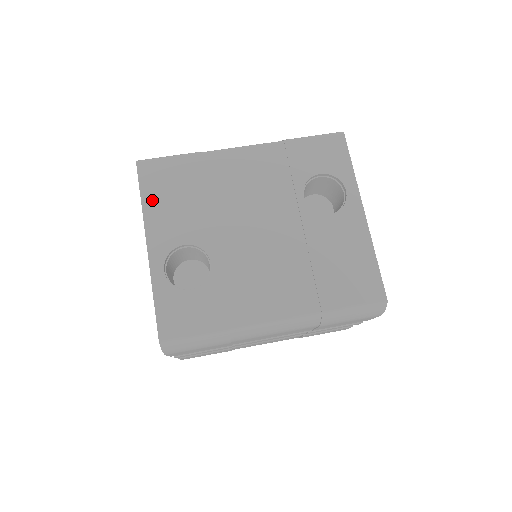
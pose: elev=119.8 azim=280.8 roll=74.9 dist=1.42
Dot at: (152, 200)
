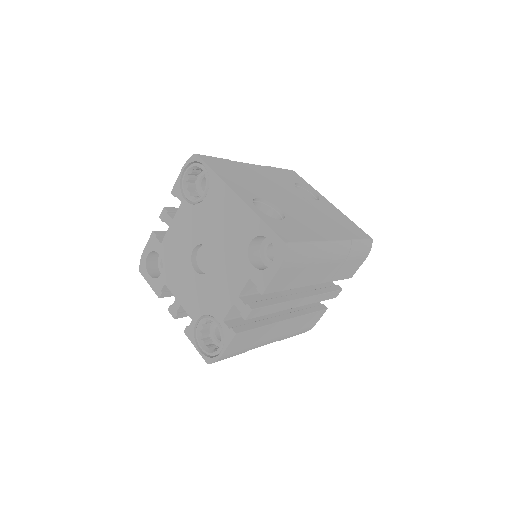
Dot at: (221, 173)
